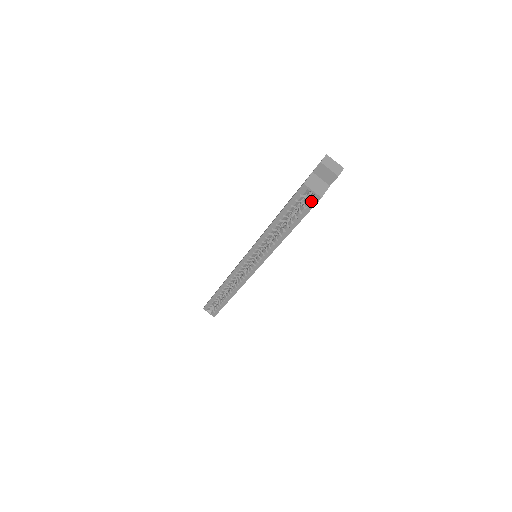
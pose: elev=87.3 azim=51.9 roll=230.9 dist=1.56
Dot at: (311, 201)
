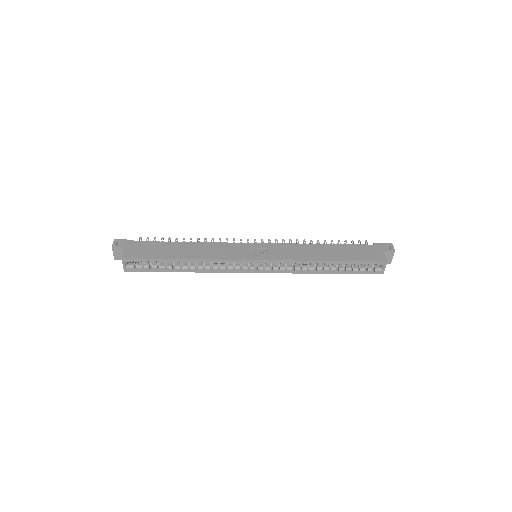
Dot at: (375, 271)
